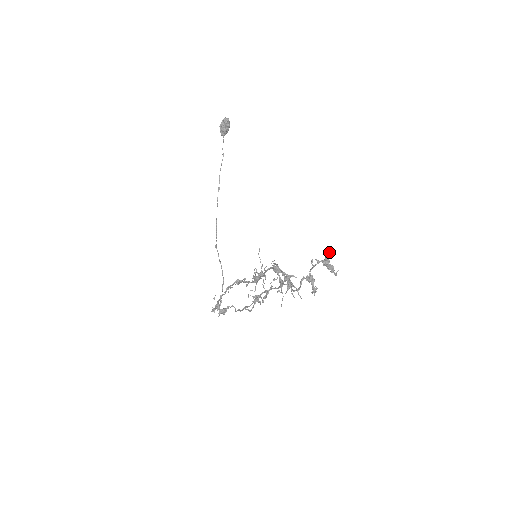
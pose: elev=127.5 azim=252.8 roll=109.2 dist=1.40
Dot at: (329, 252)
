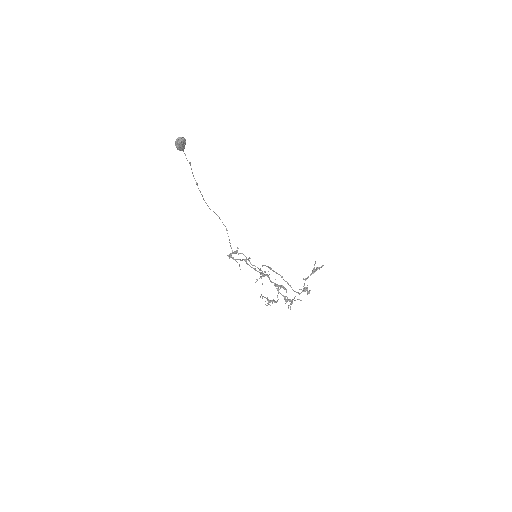
Dot at: occluded
